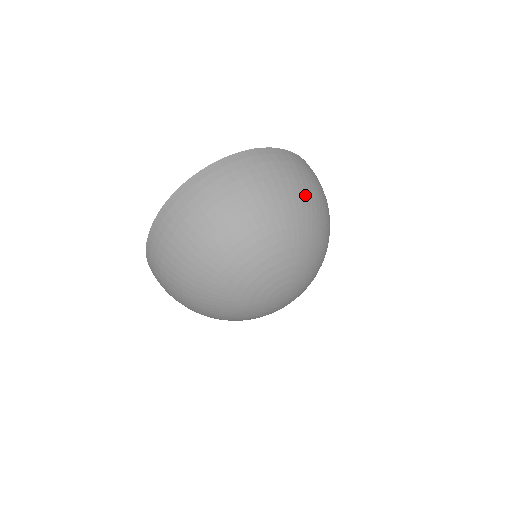
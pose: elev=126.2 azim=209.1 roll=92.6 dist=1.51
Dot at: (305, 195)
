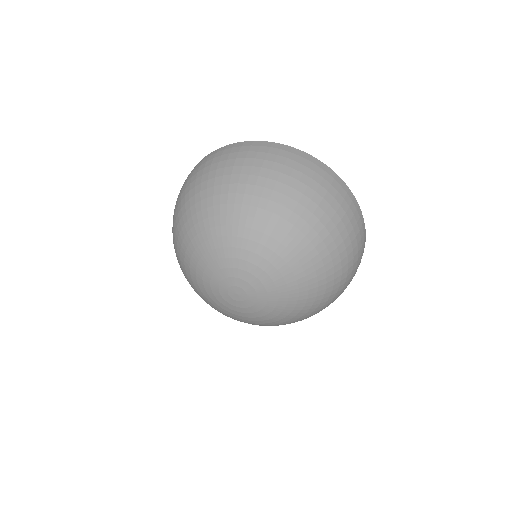
Dot at: (290, 196)
